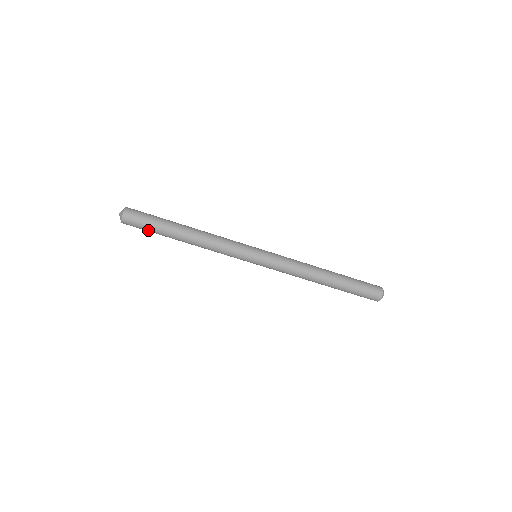
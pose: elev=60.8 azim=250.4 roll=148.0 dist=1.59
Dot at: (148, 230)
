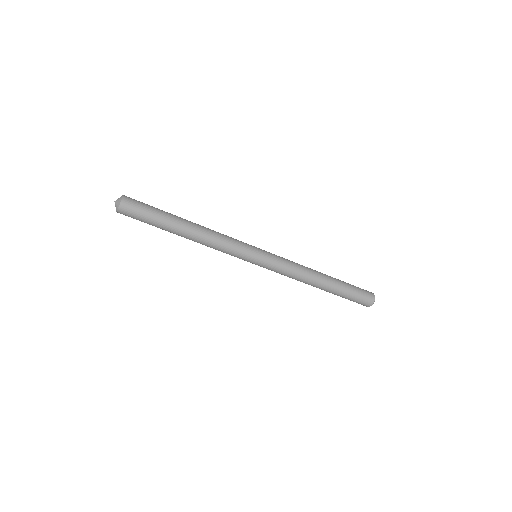
Dot at: occluded
